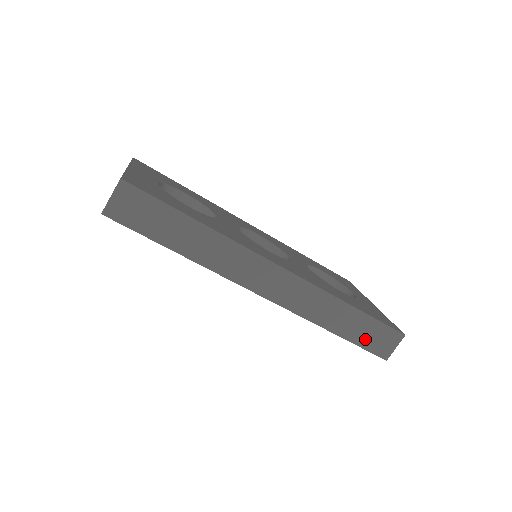
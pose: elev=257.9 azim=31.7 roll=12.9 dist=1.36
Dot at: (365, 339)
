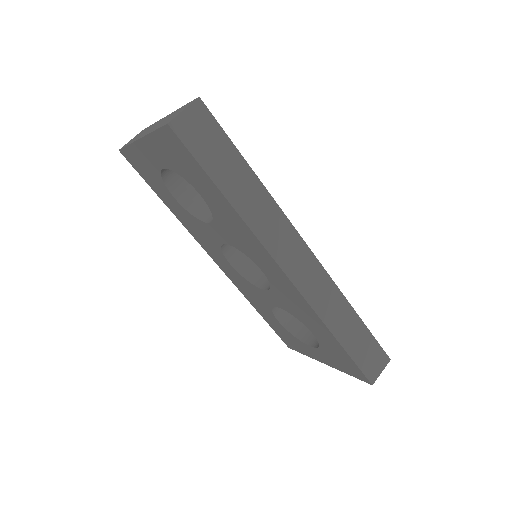
Dot at: (360, 354)
